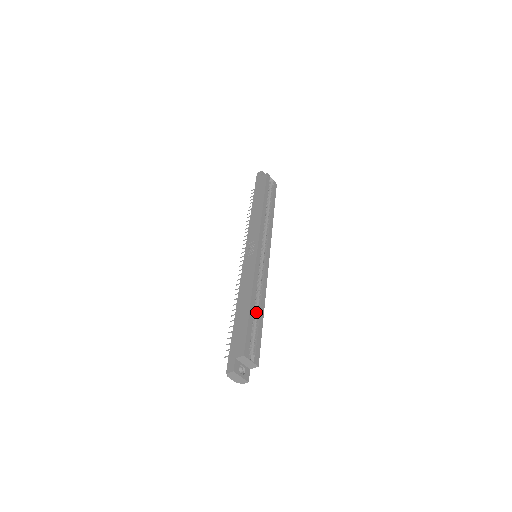
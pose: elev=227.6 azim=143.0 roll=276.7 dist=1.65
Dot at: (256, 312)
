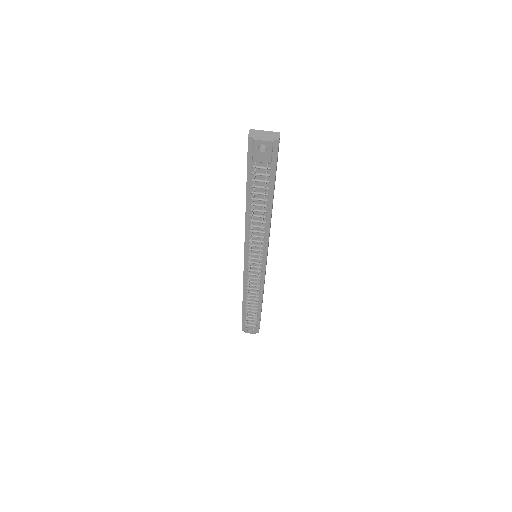
Dot at: occluded
